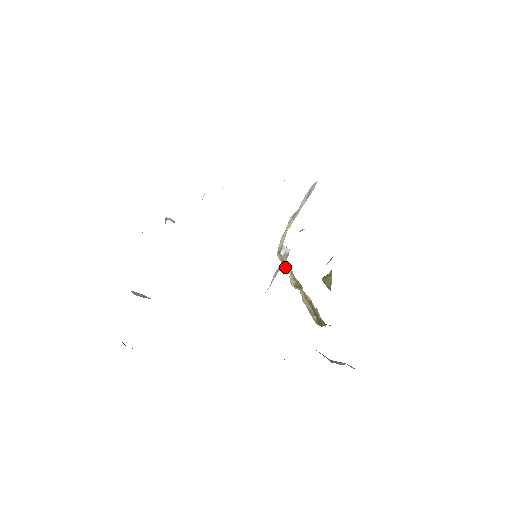
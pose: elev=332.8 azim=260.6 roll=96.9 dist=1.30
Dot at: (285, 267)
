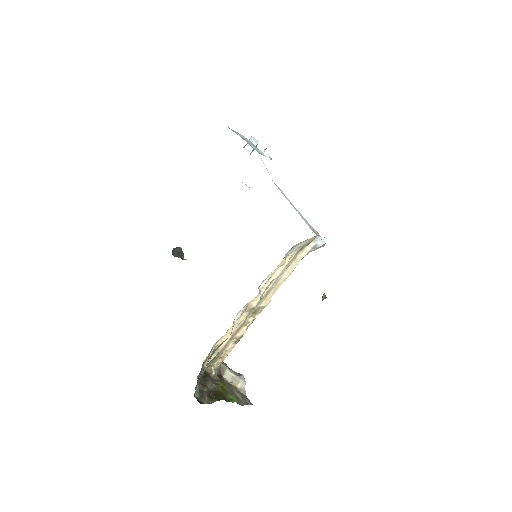
Dot at: (271, 280)
